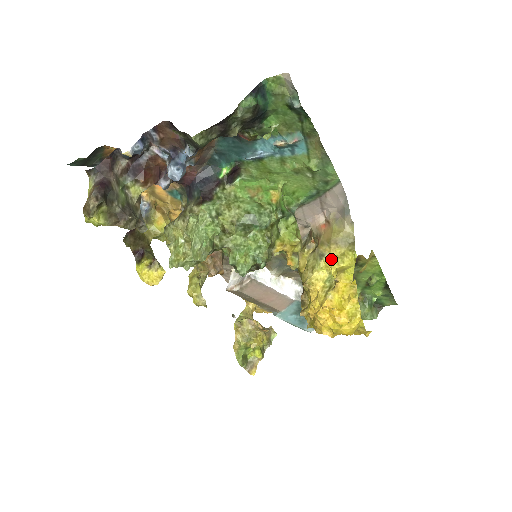
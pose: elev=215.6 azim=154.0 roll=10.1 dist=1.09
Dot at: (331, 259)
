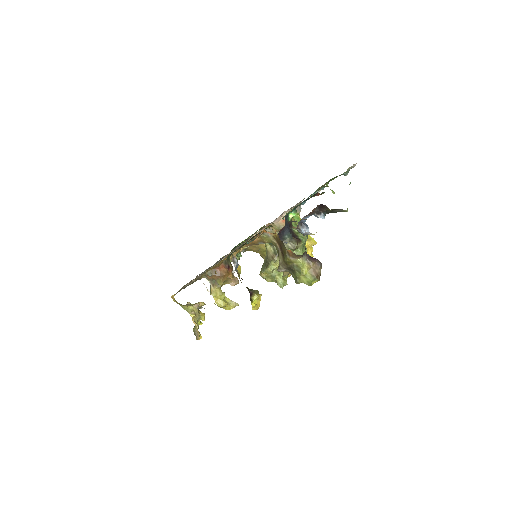
Dot at: occluded
